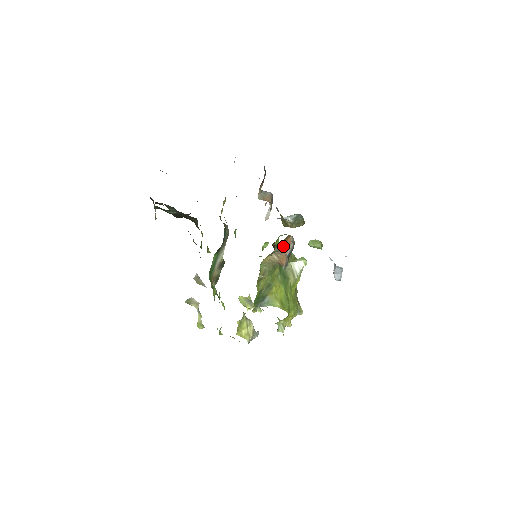
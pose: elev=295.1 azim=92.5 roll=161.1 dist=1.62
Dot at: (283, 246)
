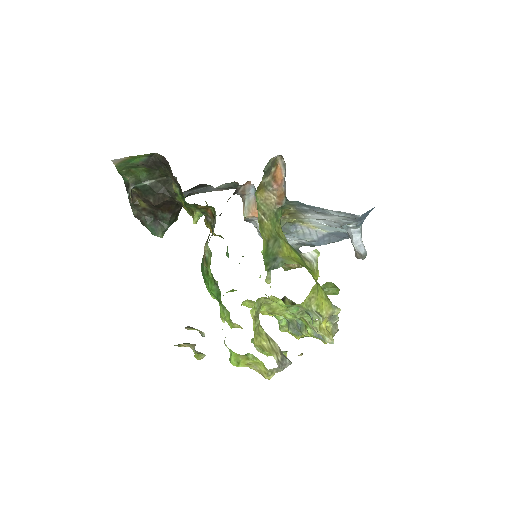
Dot at: (275, 178)
